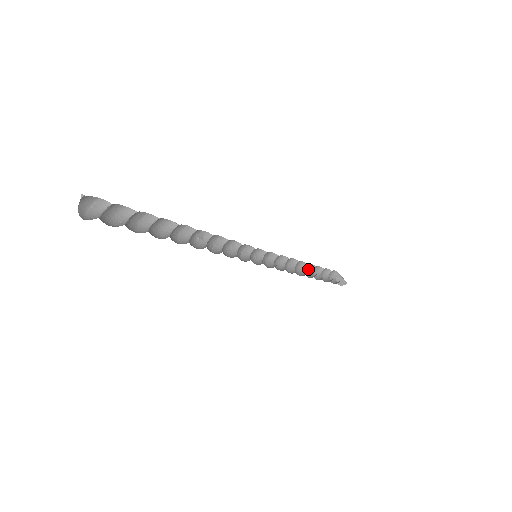
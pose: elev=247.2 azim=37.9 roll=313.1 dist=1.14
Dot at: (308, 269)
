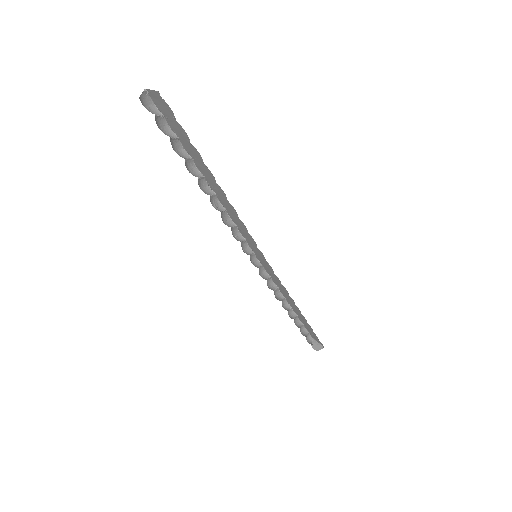
Dot at: (290, 315)
